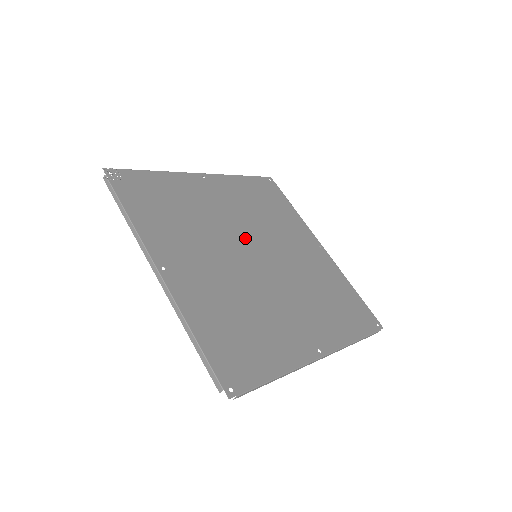
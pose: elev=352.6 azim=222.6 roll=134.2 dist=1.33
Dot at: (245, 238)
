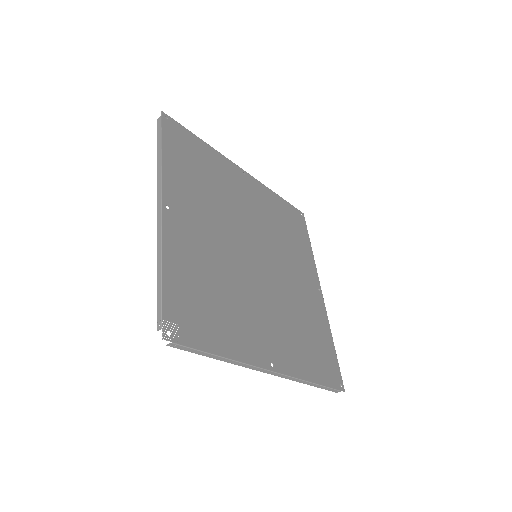
Dot at: (240, 246)
